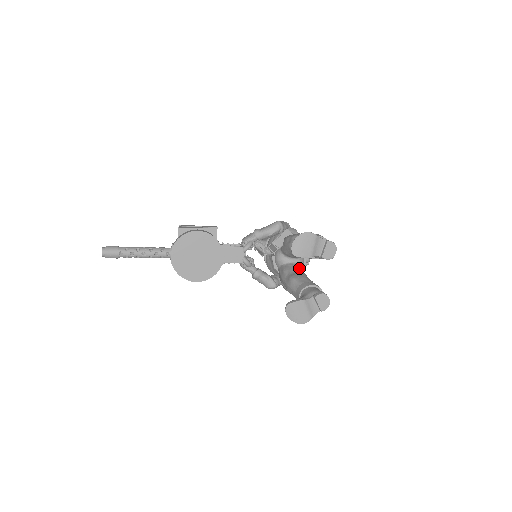
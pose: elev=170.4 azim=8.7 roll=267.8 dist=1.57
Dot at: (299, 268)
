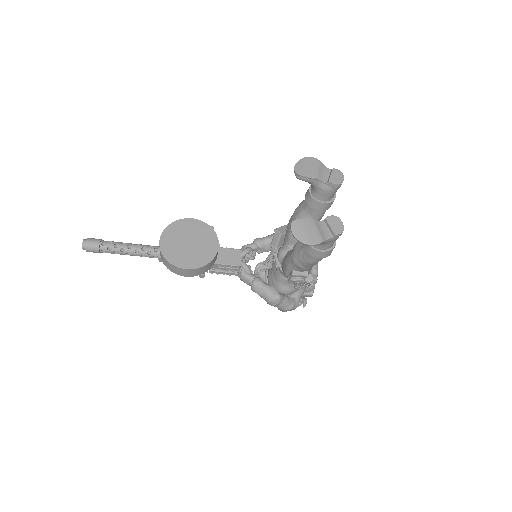
Dot at: occluded
